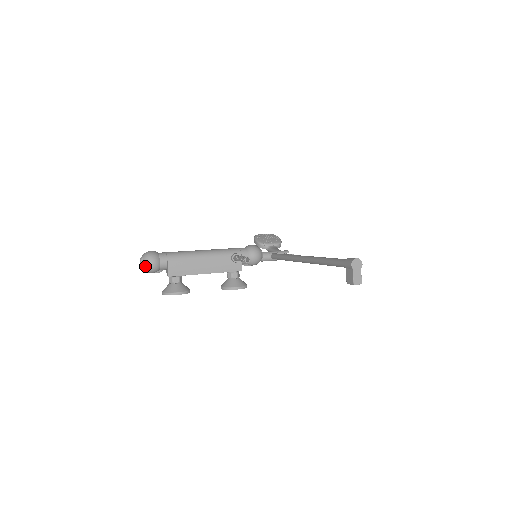
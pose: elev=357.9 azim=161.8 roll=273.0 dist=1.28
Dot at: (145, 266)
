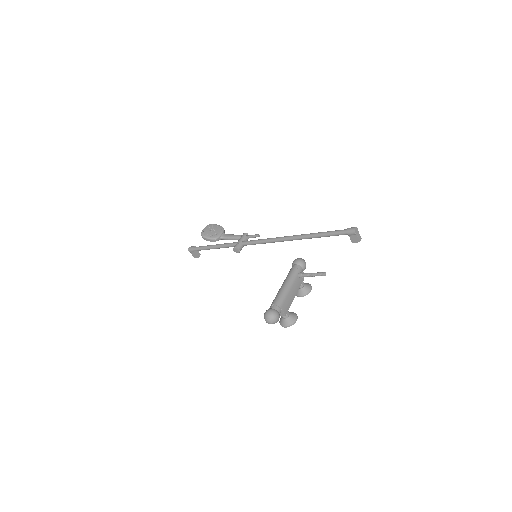
Dot at: (275, 322)
